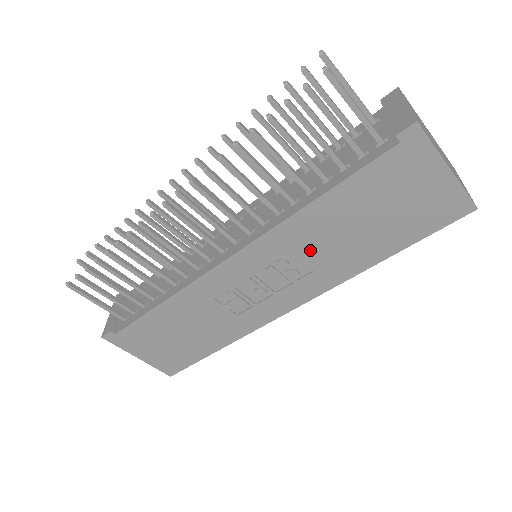
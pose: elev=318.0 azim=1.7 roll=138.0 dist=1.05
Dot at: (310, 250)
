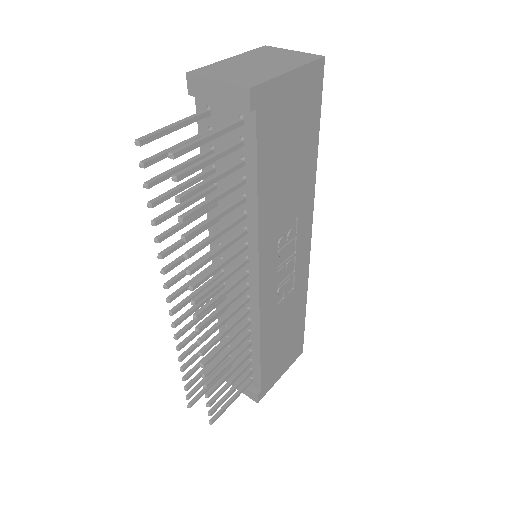
Dot at: (284, 215)
